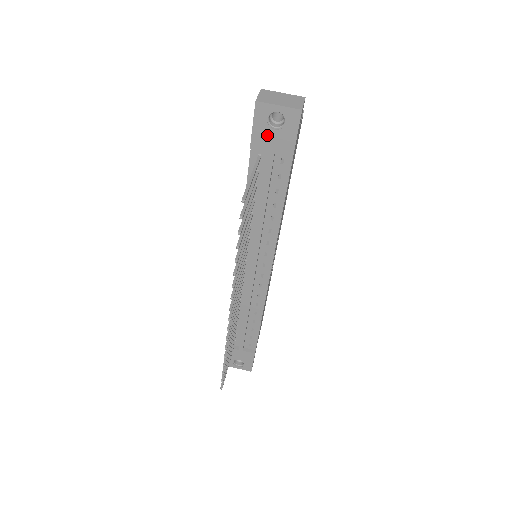
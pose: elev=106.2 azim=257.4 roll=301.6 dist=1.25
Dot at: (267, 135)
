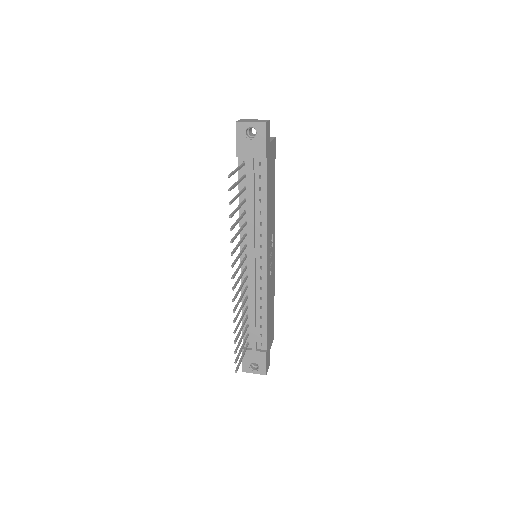
Dot at: (246, 145)
